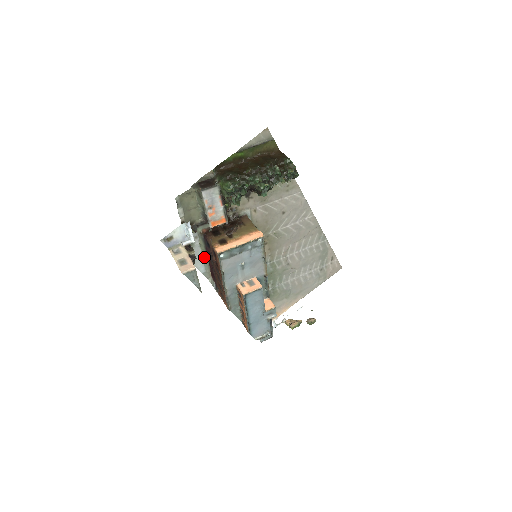
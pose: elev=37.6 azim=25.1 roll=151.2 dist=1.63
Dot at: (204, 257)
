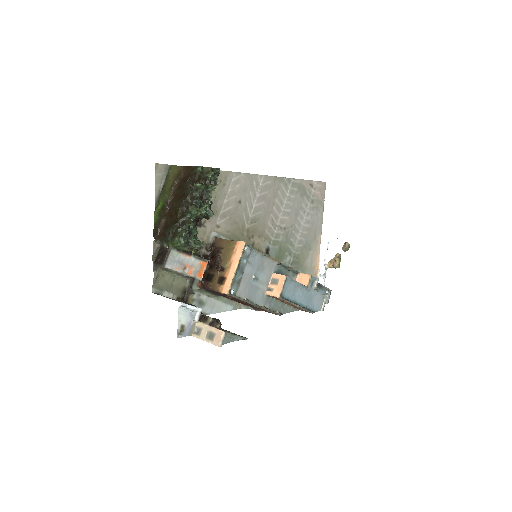
Dot at: (221, 299)
